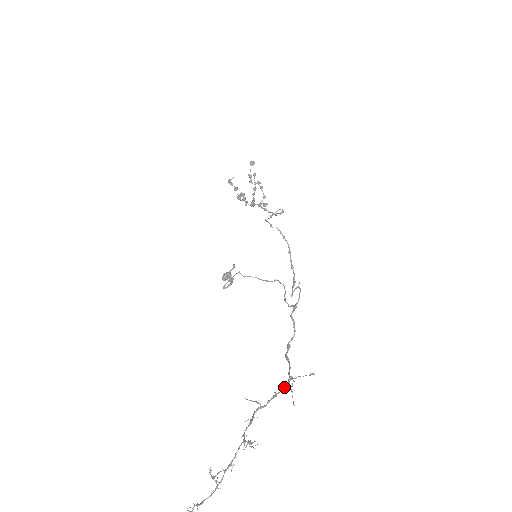
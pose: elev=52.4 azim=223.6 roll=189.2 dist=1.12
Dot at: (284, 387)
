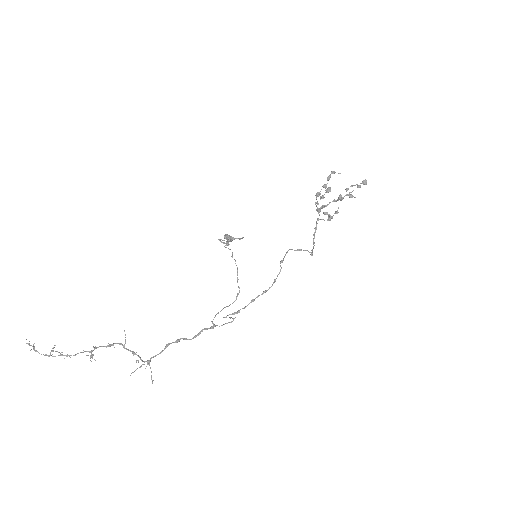
Dot at: occluded
